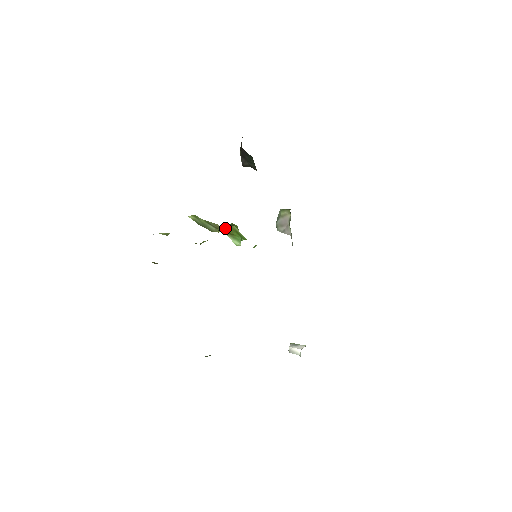
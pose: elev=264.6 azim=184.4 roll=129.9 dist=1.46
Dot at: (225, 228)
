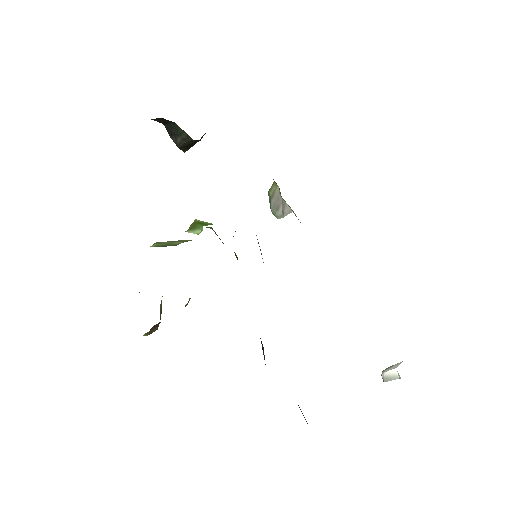
Dot at: occluded
